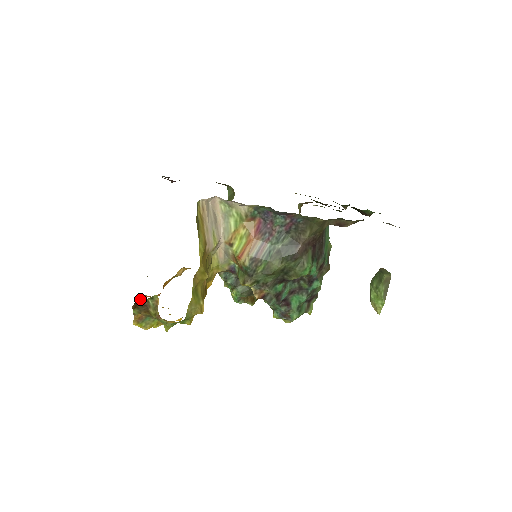
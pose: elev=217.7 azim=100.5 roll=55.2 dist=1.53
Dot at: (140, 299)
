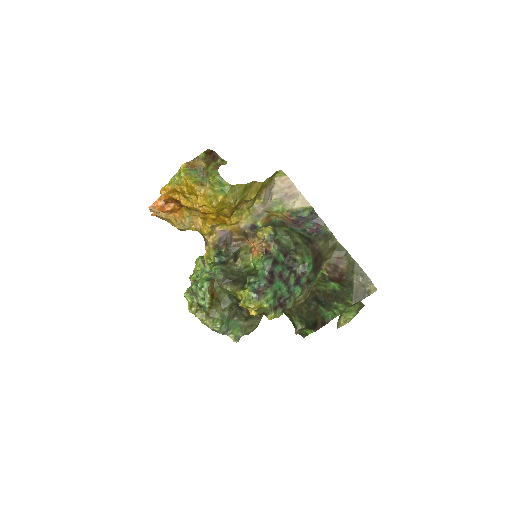
Dot at: (214, 154)
